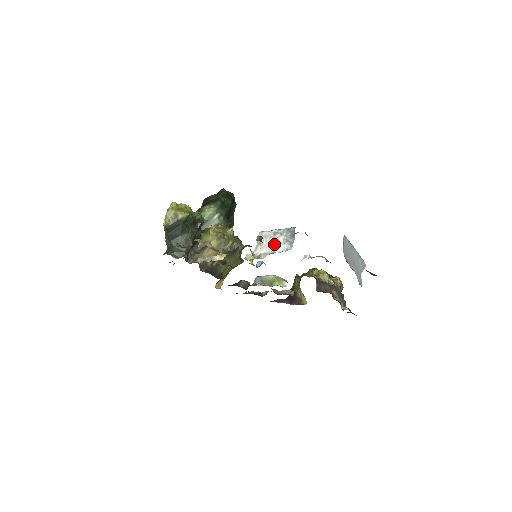
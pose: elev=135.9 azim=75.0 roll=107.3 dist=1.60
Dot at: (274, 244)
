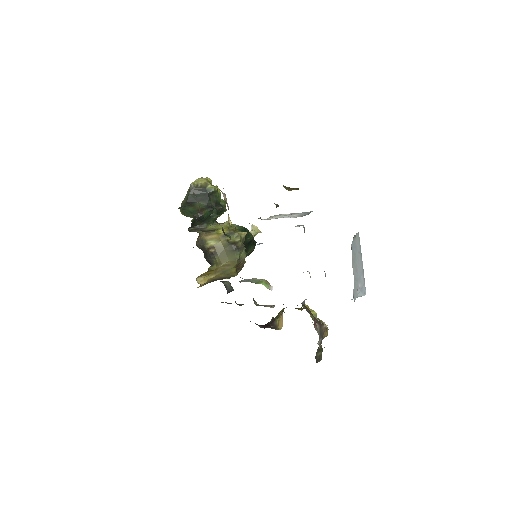
Dot at: (286, 216)
